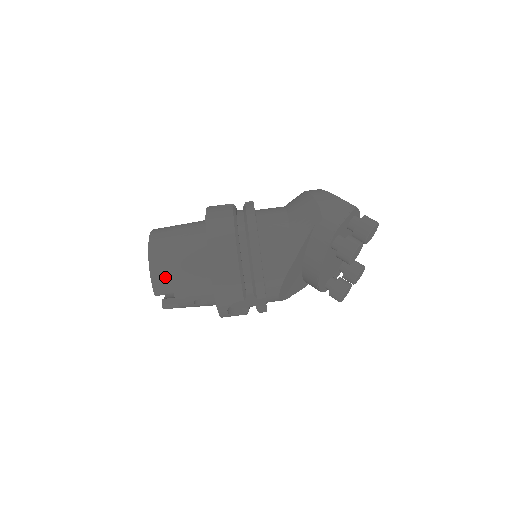
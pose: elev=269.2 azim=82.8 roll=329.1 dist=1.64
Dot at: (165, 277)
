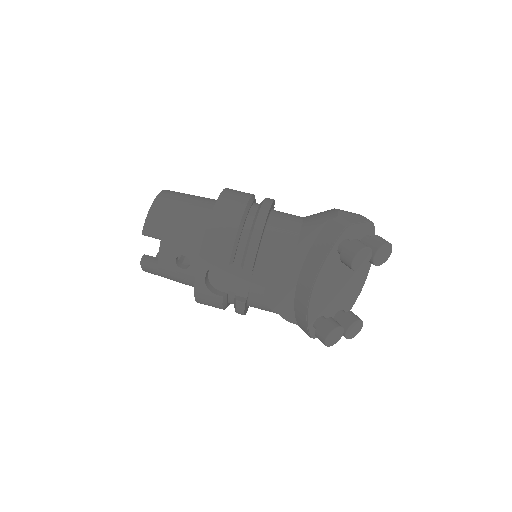
Dot at: (162, 216)
